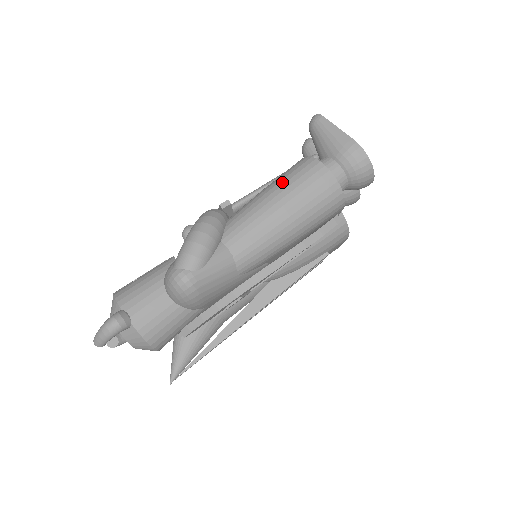
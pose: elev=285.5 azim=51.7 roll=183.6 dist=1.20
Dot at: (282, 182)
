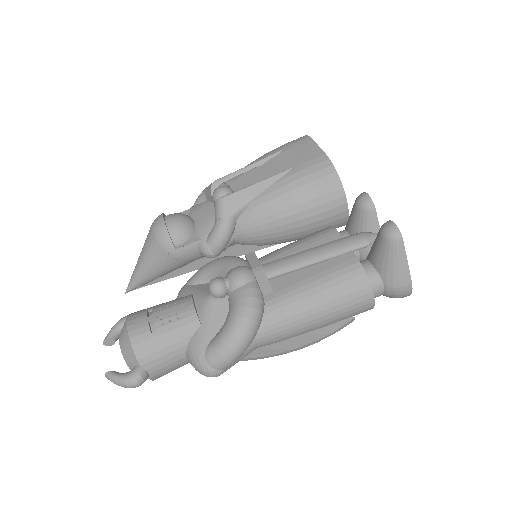
Dot at: (330, 298)
